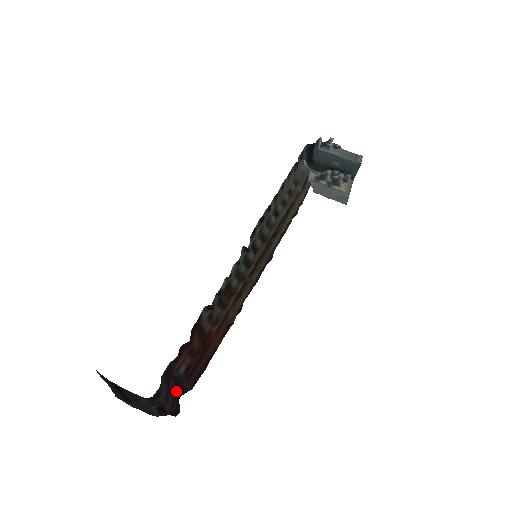
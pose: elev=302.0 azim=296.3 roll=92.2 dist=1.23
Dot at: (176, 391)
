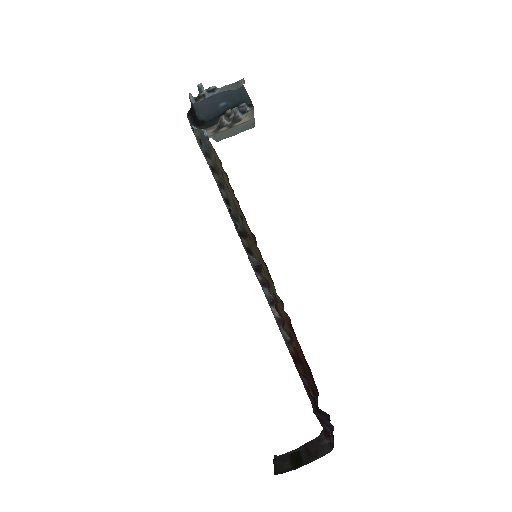
Dot at: occluded
